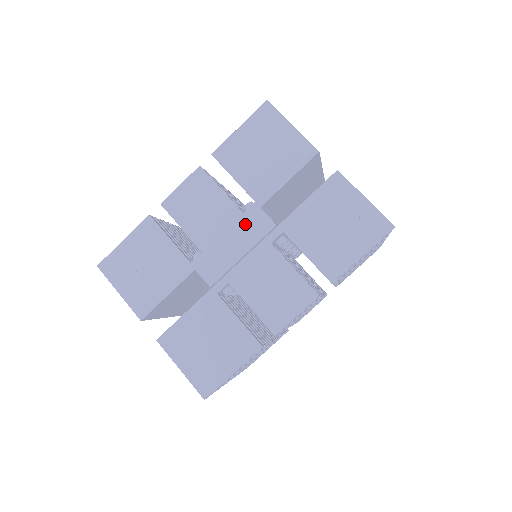
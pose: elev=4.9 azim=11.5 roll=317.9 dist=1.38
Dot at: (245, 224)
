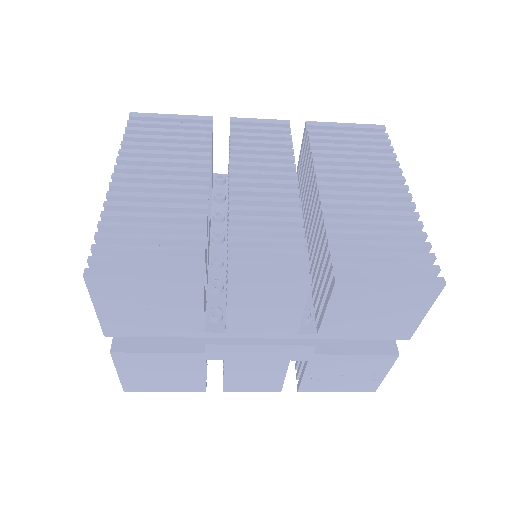
Dot at: (289, 347)
